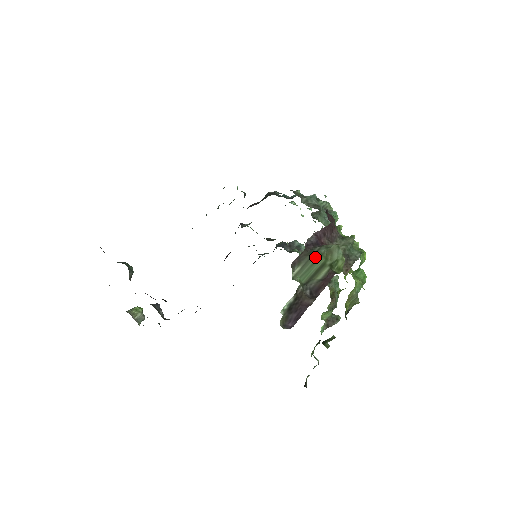
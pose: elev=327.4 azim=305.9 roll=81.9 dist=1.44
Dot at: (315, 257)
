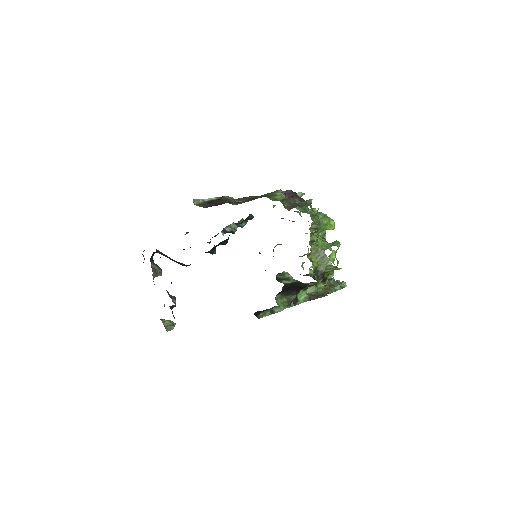
Dot at: (258, 196)
